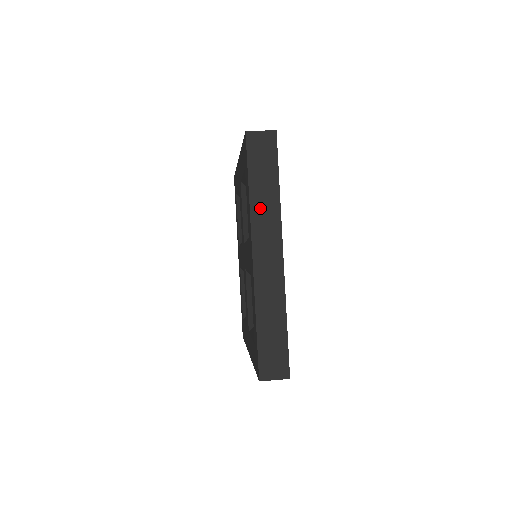
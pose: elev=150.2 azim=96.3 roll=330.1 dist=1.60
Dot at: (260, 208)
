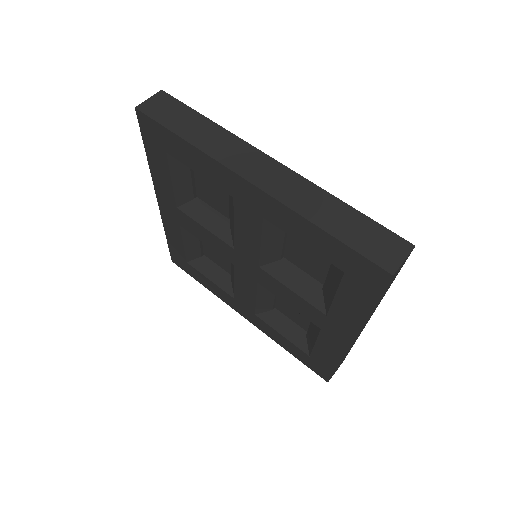
Dot at: (371, 313)
